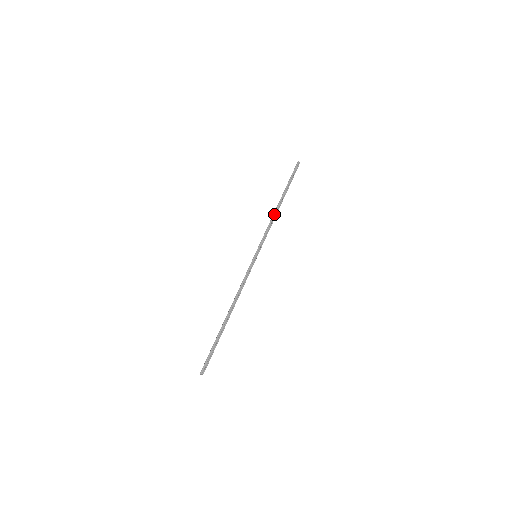
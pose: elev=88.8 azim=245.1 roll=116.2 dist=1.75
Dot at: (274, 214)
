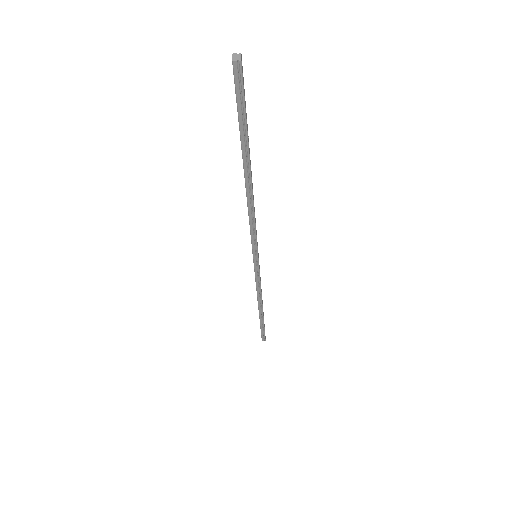
Dot at: (248, 203)
